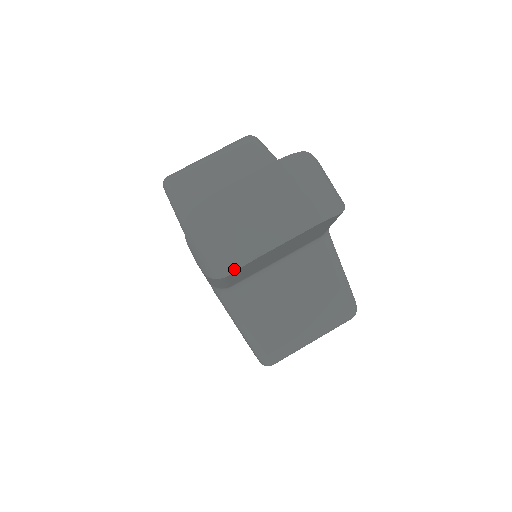
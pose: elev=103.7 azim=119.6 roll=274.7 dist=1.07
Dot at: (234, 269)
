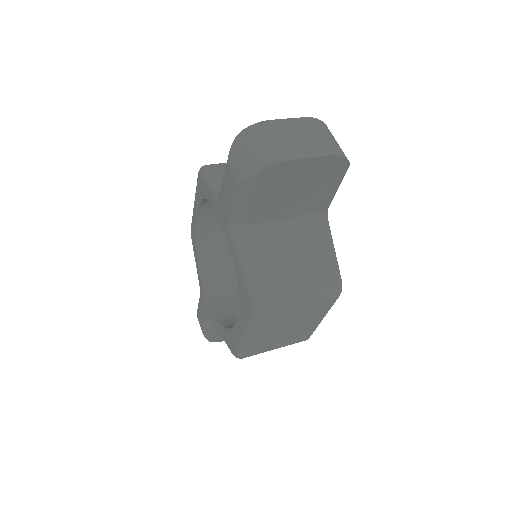
Dot at: (267, 166)
